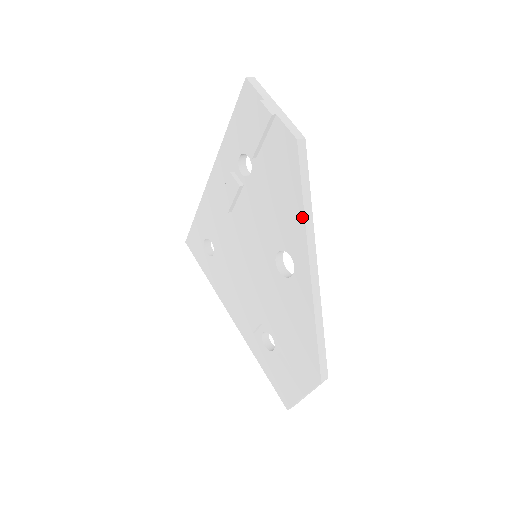
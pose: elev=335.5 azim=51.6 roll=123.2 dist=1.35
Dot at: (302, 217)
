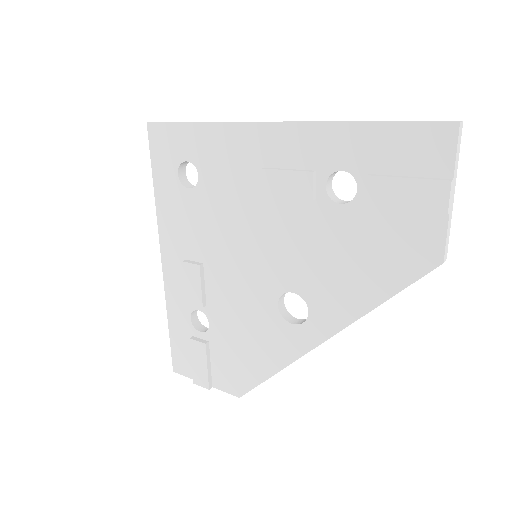
Dot at: (363, 311)
